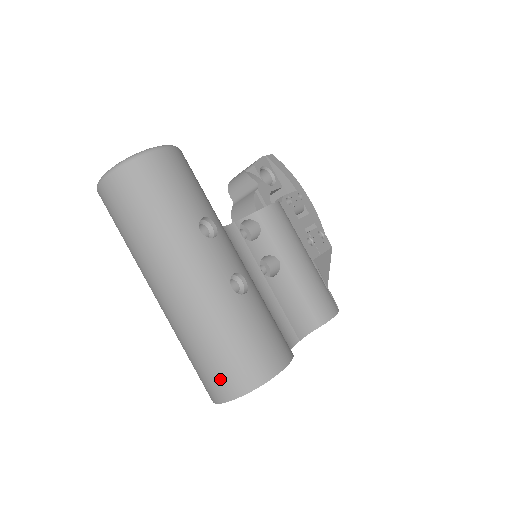
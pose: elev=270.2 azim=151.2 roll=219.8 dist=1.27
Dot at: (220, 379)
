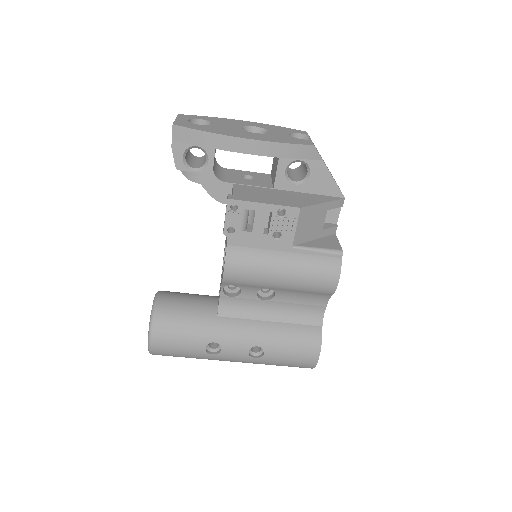
Dot at: occluded
